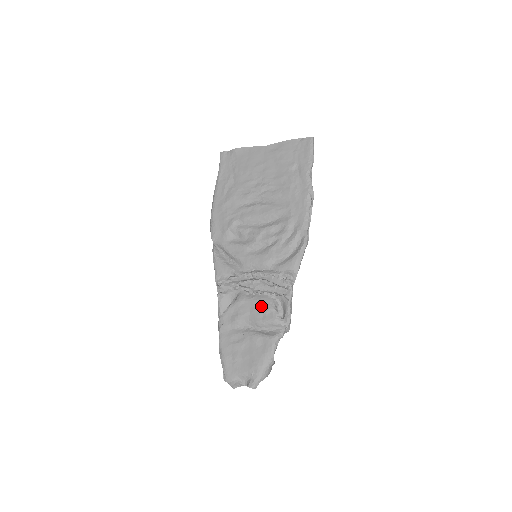
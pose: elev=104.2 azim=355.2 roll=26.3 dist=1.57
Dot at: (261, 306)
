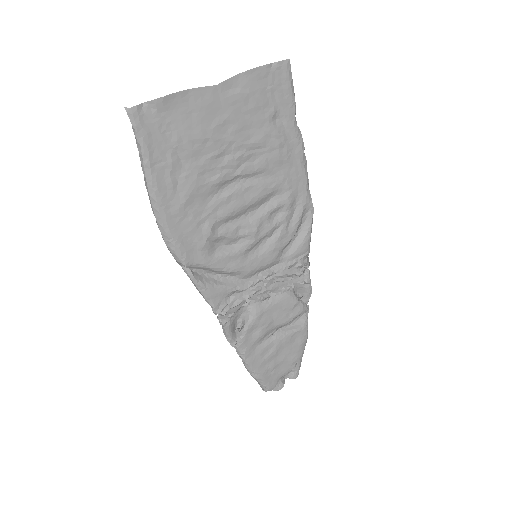
Dot at: (284, 306)
